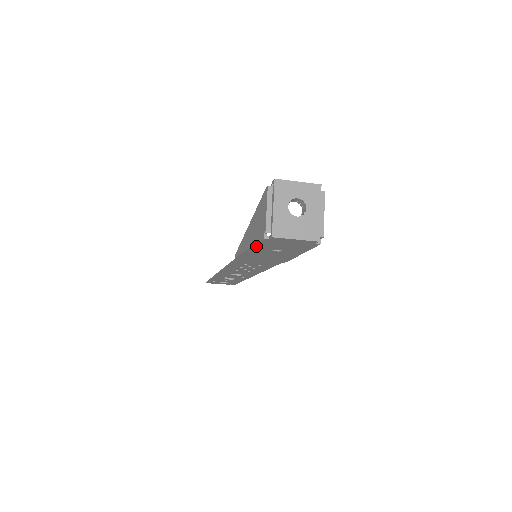
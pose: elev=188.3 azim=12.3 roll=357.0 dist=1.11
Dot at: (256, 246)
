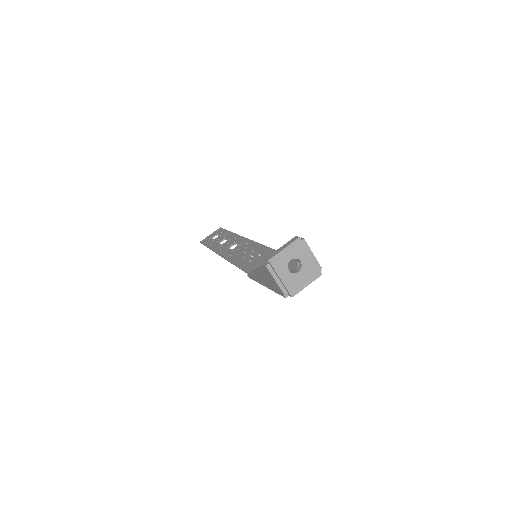
Dot at: occluded
